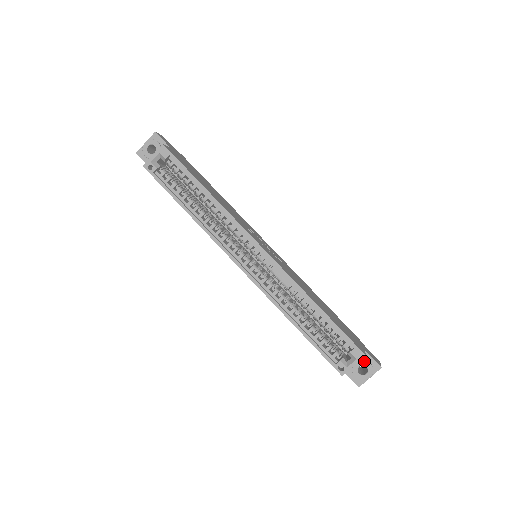
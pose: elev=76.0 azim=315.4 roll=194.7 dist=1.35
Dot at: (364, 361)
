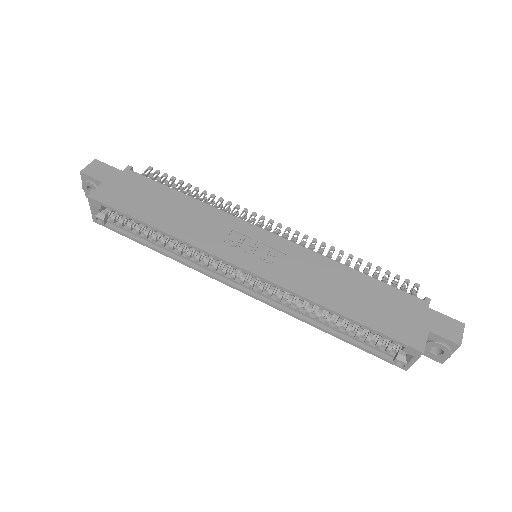
Dot at: (433, 343)
